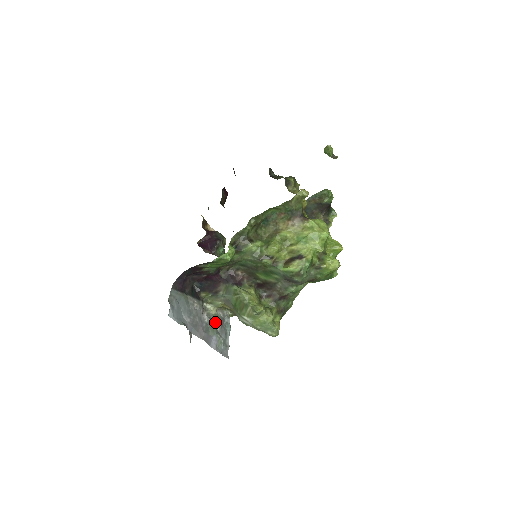
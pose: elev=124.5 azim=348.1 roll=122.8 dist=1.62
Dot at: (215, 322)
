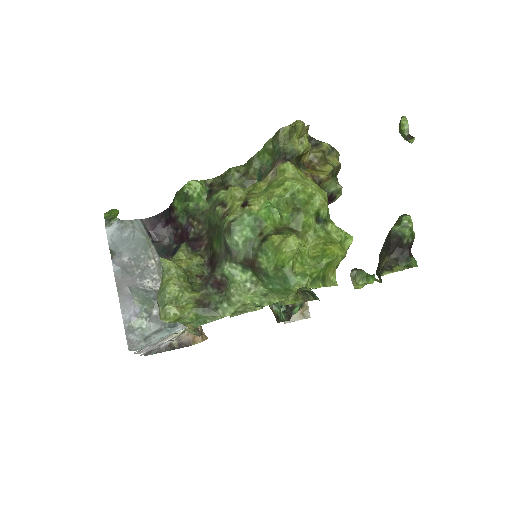
Dot at: occluded
